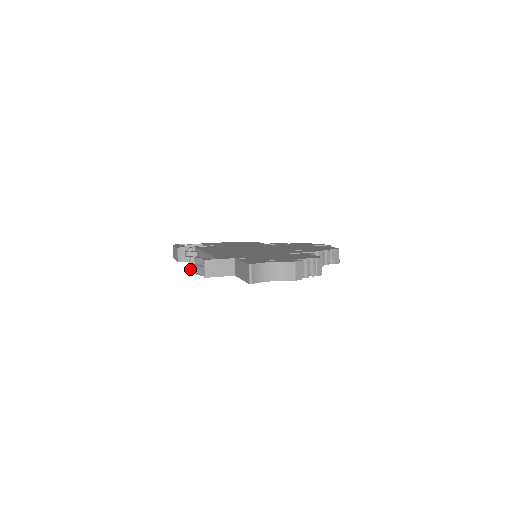
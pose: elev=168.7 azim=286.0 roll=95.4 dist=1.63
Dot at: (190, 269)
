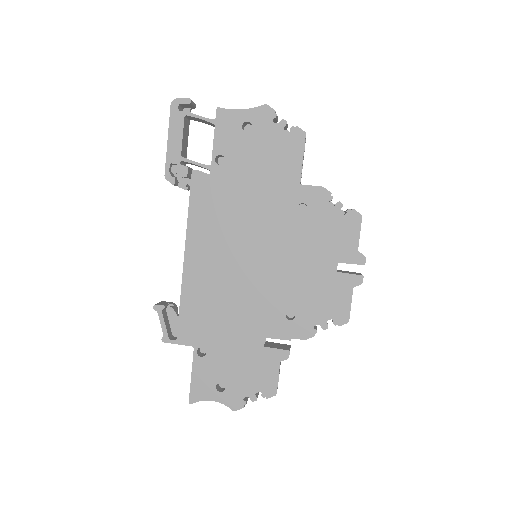
Dot at: occluded
